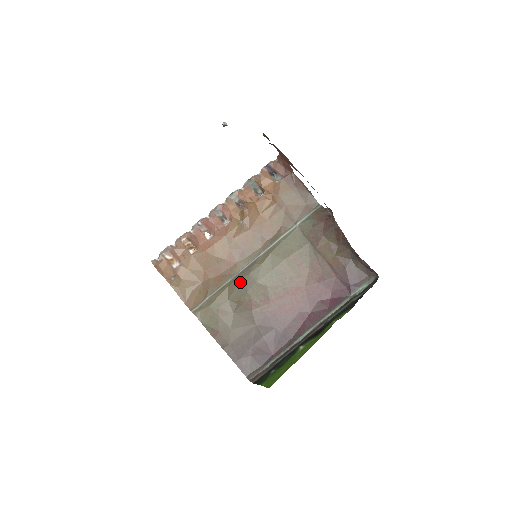
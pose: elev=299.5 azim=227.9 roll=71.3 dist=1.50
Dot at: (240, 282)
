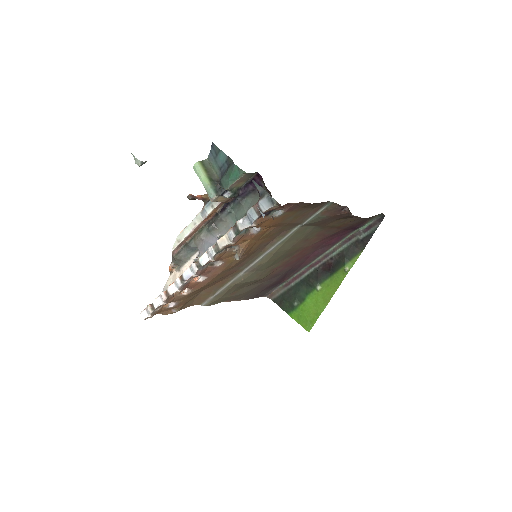
Dot at: (247, 279)
